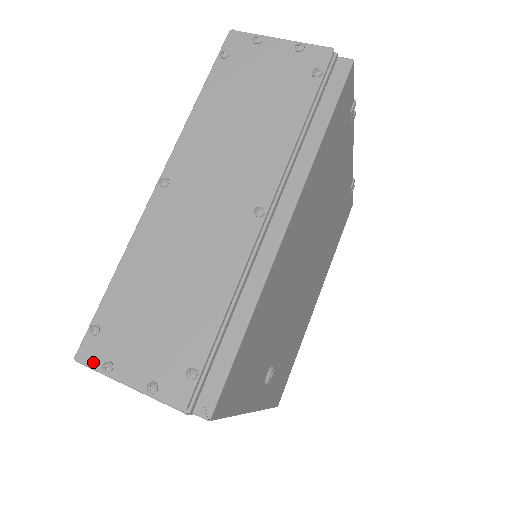
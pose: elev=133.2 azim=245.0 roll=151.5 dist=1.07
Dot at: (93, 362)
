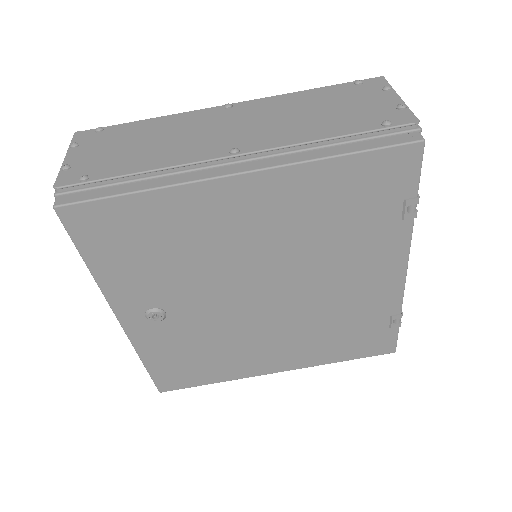
Dot at: (76, 139)
